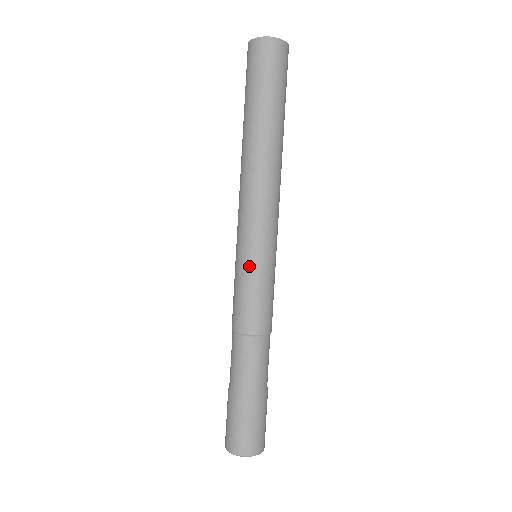
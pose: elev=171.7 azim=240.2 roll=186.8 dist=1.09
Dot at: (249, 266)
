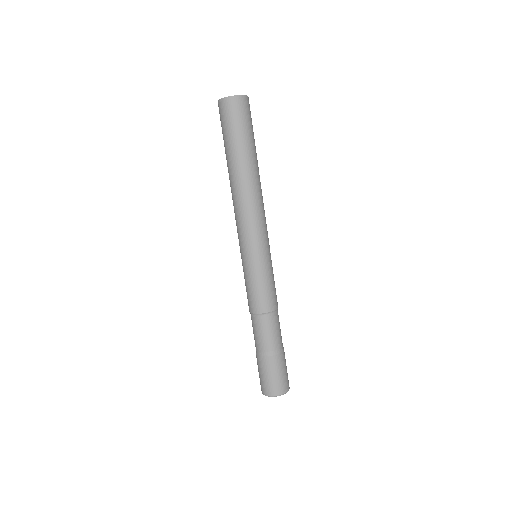
Dot at: (243, 266)
